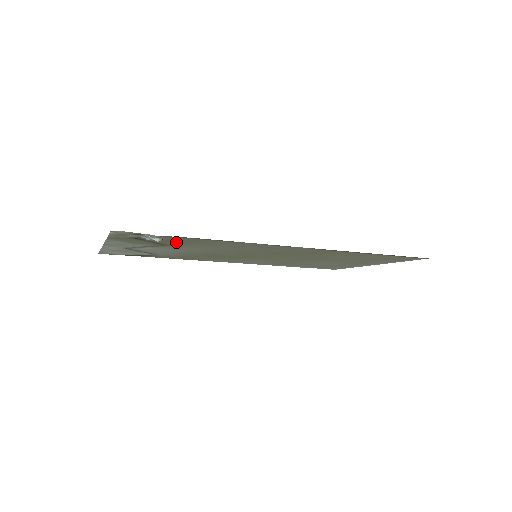
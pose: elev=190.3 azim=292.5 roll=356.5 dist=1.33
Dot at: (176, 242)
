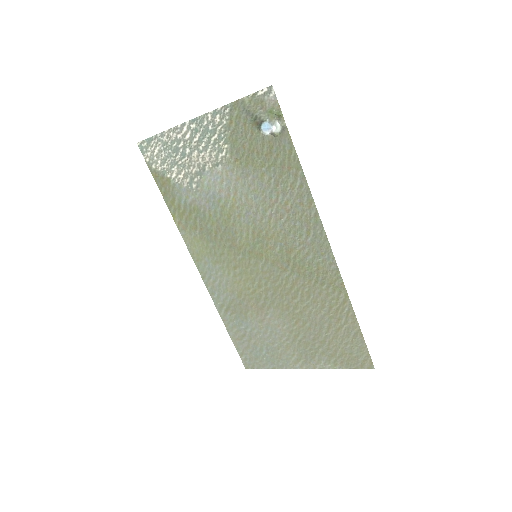
Dot at: (264, 158)
